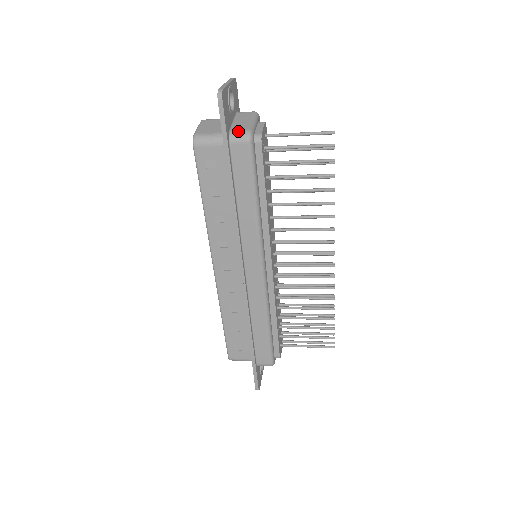
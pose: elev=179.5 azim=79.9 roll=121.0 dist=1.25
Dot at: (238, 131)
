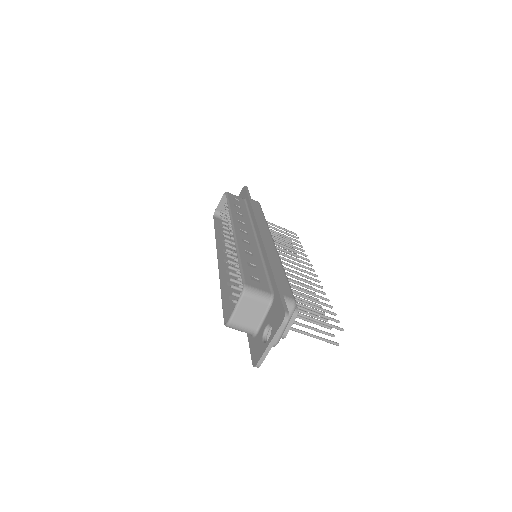
Dot at: occluded
